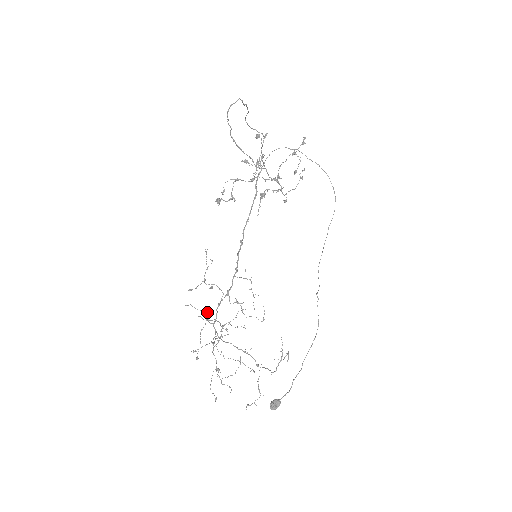
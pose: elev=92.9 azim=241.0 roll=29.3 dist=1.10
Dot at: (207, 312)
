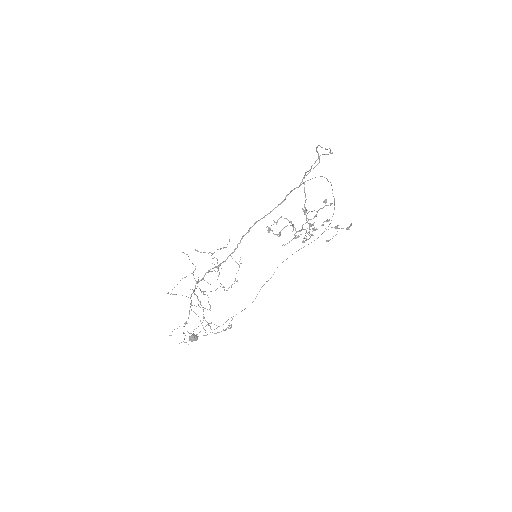
Dot at: occluded
